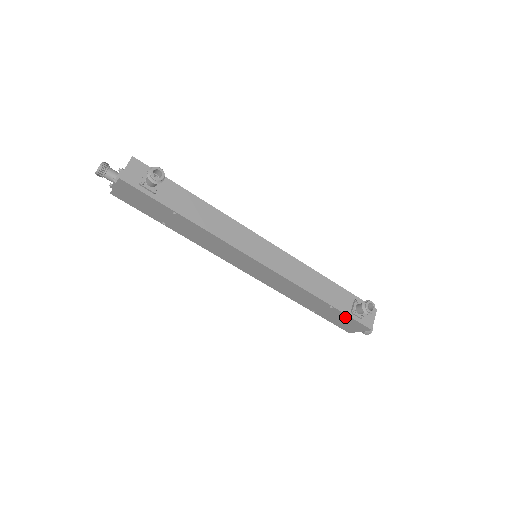
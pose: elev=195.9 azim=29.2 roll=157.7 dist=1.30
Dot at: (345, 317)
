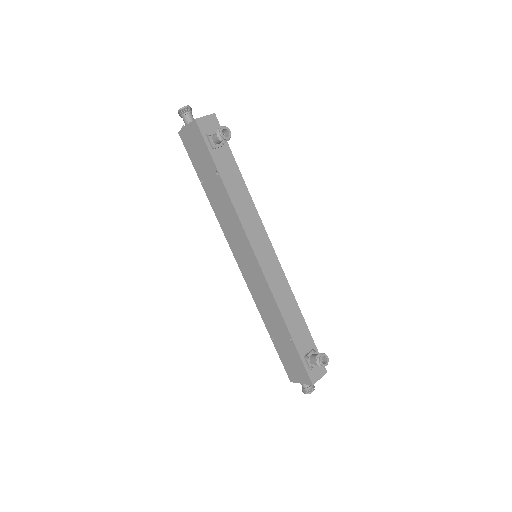
Dot at: (297, 358)
